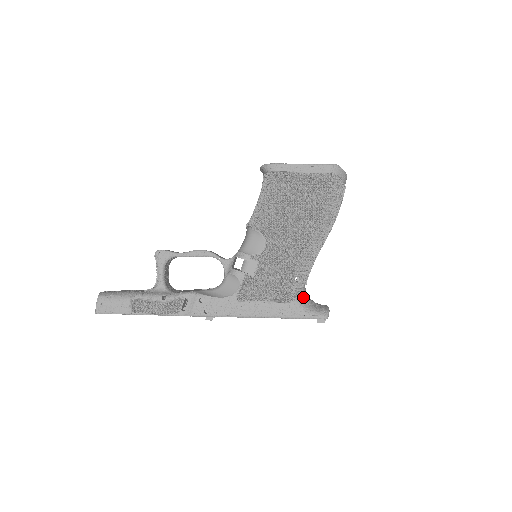
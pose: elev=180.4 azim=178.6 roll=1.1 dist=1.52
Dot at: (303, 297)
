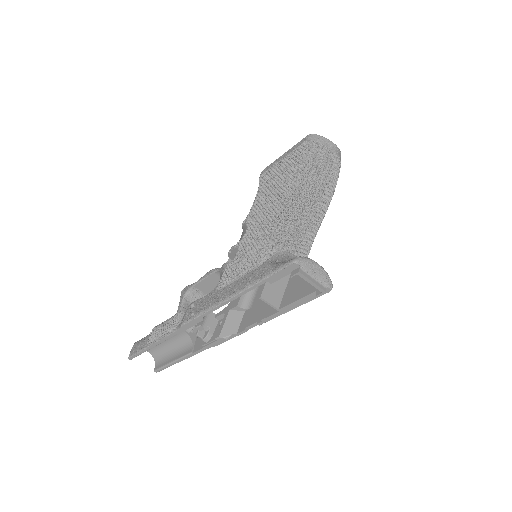
Dot at: (278, 258)
